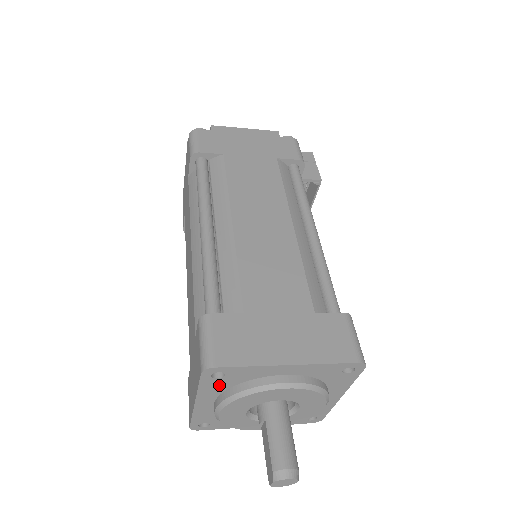
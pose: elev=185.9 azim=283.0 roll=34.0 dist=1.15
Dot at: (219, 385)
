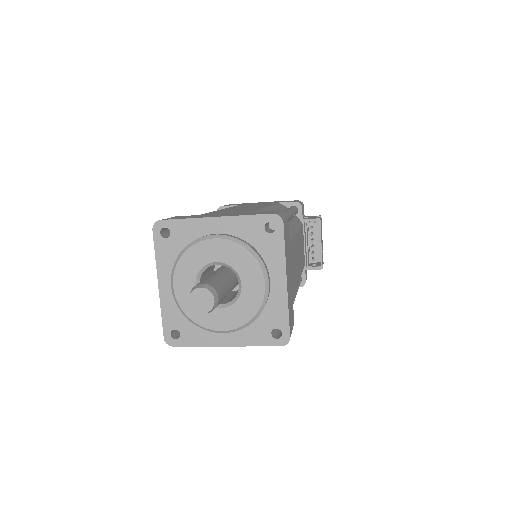
Dot at: (170, 251)
